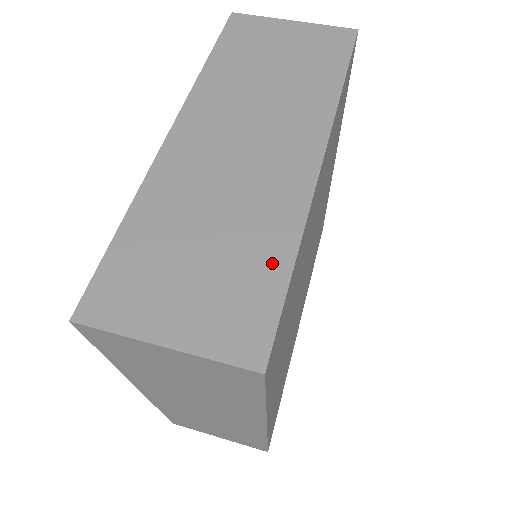
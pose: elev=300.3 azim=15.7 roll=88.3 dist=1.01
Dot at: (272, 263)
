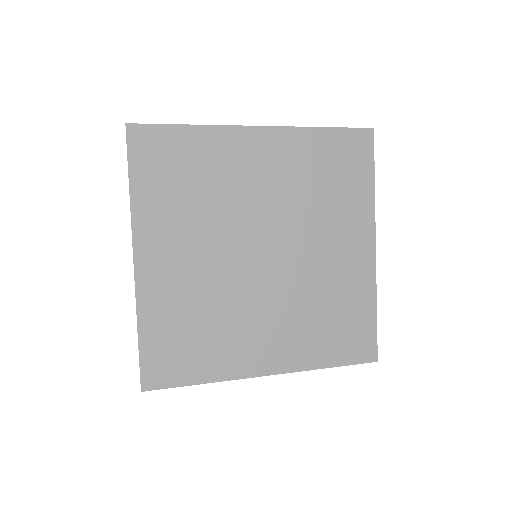
Dot at: occluded
